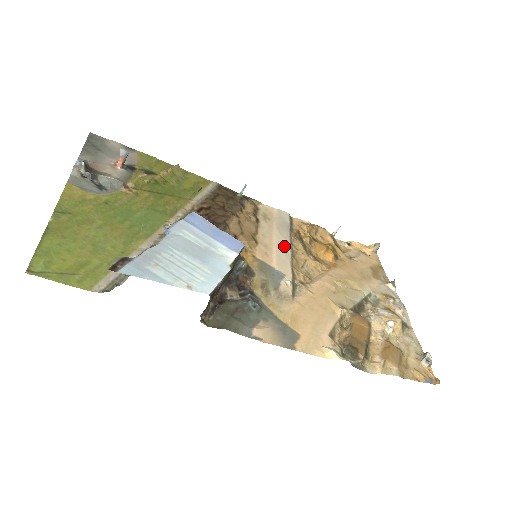
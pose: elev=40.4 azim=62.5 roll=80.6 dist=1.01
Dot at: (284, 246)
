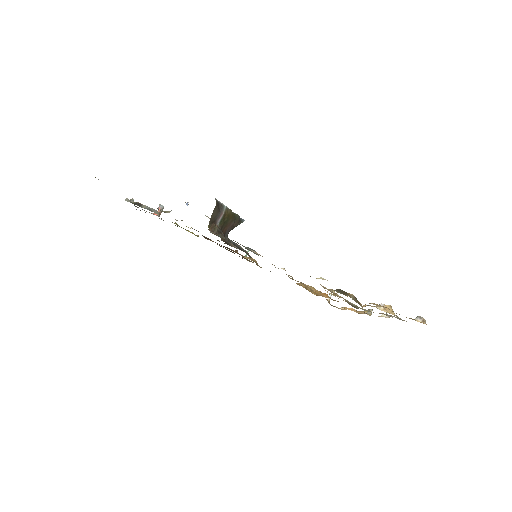
Dot at: occluded
